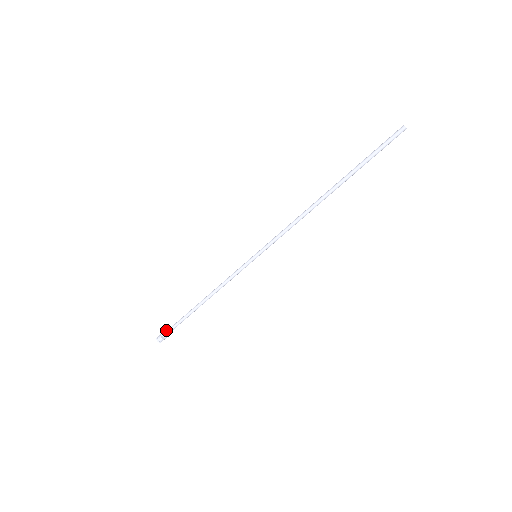
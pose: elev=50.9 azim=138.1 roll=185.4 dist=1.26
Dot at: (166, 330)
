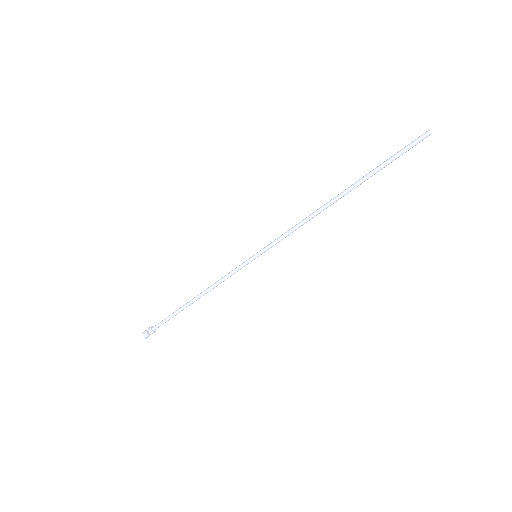
Dot at: (154, 326)
